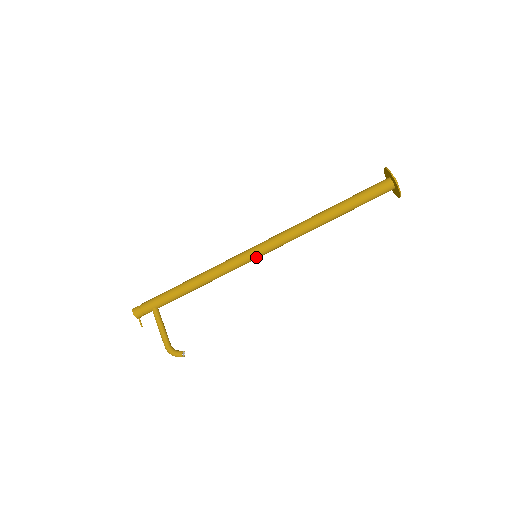
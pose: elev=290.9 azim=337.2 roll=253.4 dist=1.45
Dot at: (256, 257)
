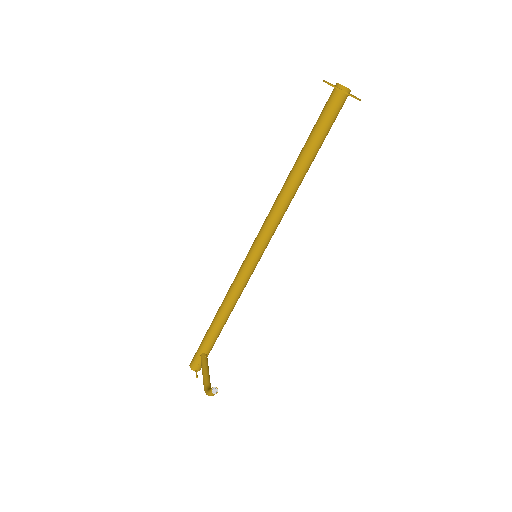
Dot at: (254, 256)
